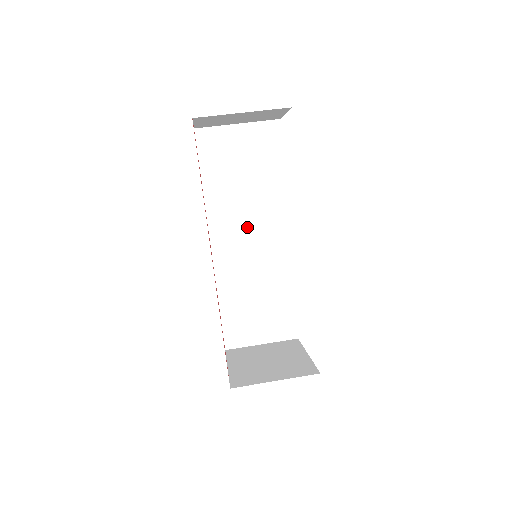
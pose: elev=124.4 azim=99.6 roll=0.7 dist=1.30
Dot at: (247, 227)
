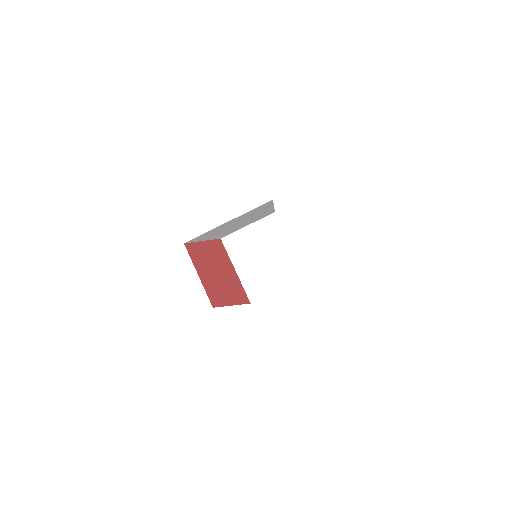
Dot at: (237, 224)
